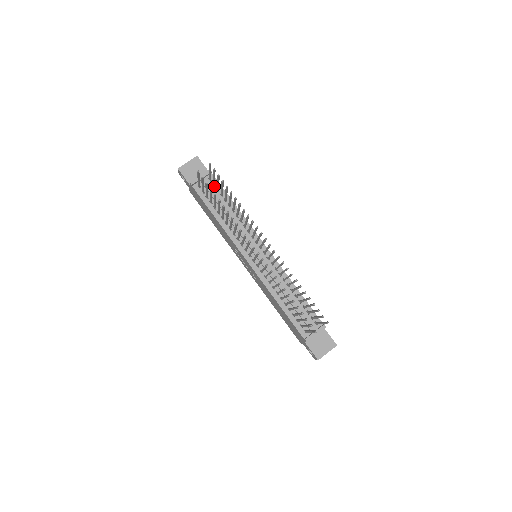
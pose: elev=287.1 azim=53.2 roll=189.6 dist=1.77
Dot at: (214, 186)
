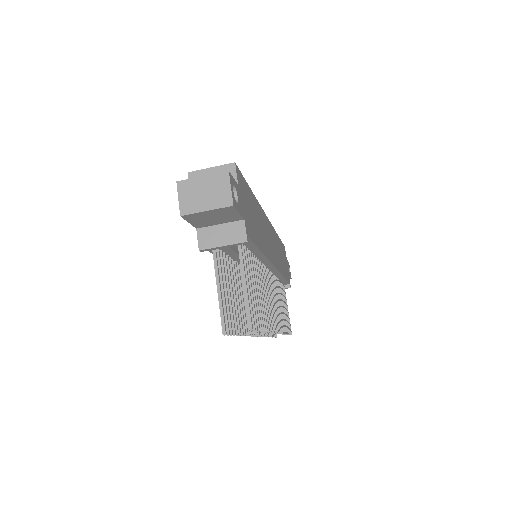
Dot at: occluded
